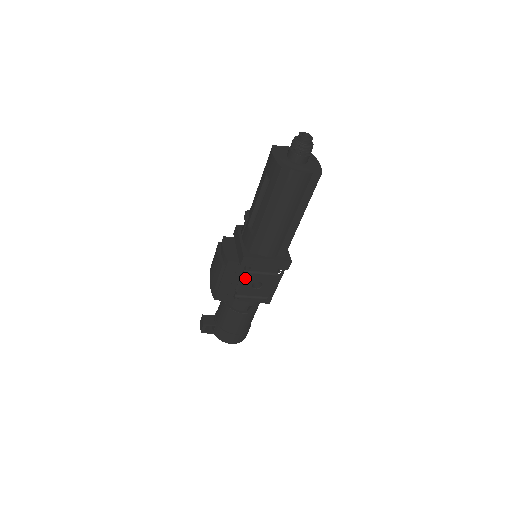
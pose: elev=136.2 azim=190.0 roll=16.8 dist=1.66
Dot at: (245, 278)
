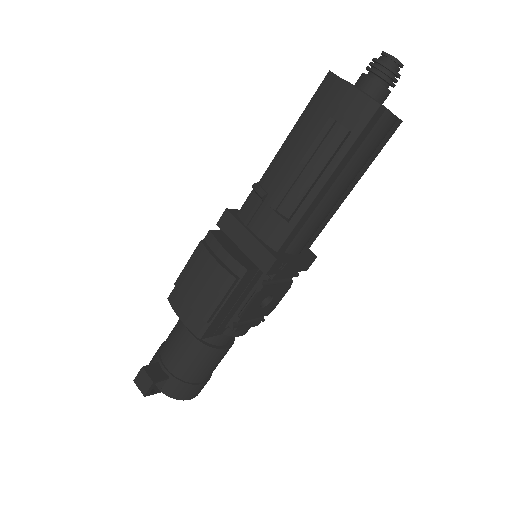
Dot at: (260, 294)
